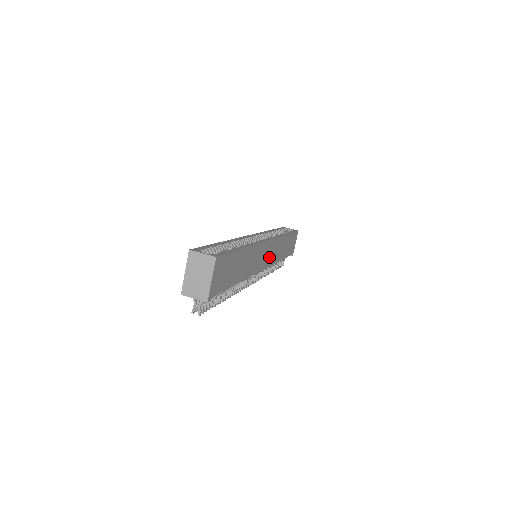
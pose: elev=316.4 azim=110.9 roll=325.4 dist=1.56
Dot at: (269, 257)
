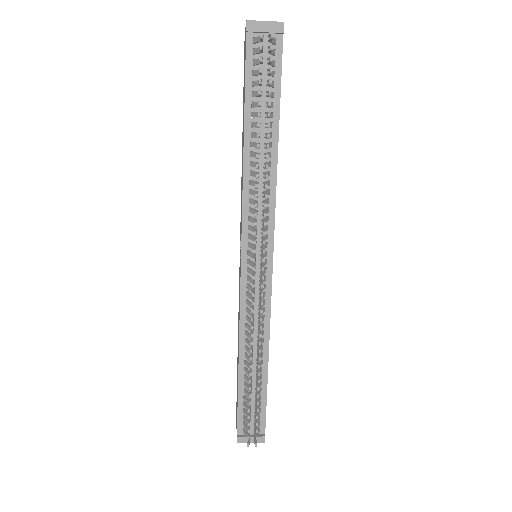
Dot at: occluded
